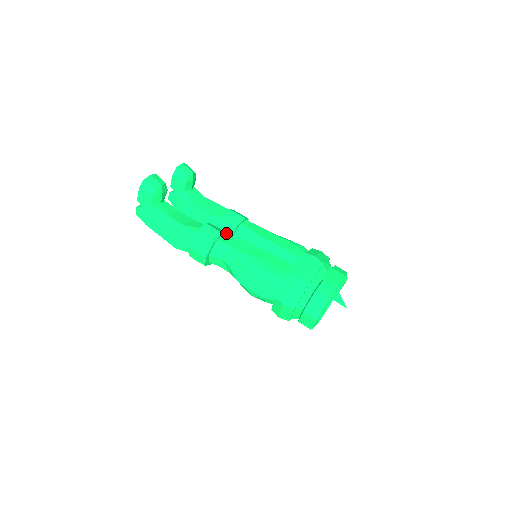
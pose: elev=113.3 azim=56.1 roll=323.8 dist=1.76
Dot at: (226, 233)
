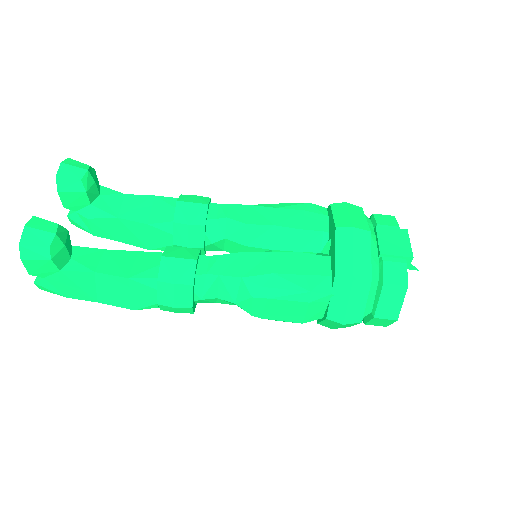
Dot at: (199, 251)
